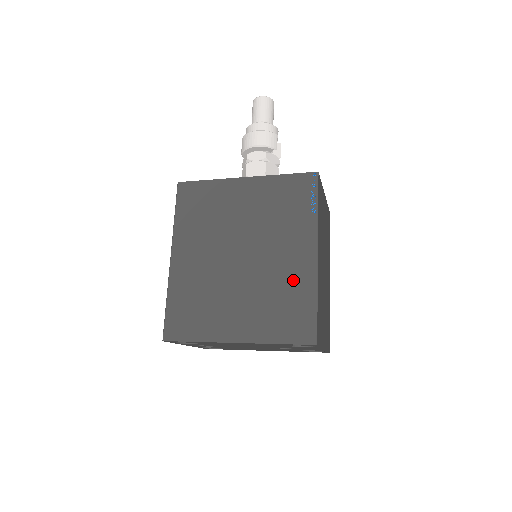
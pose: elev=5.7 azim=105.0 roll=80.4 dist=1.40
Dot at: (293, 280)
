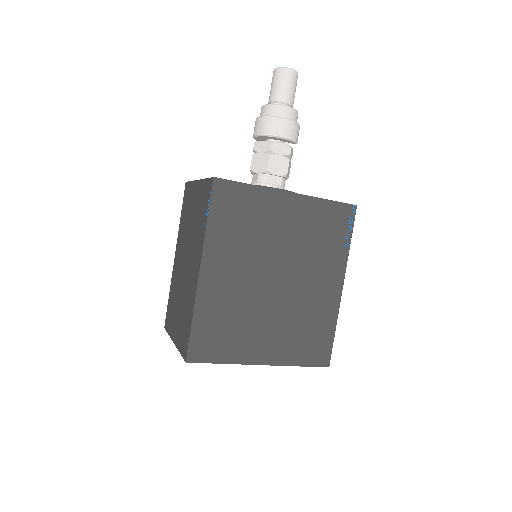
Dot at: (320, 310)
